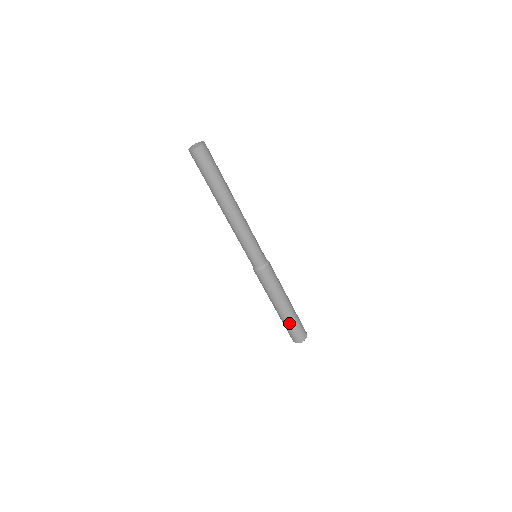
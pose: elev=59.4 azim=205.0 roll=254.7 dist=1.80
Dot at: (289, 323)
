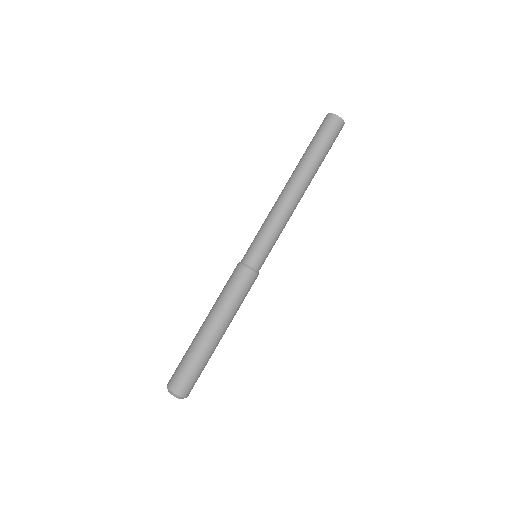
Dot at: (203, 360)
